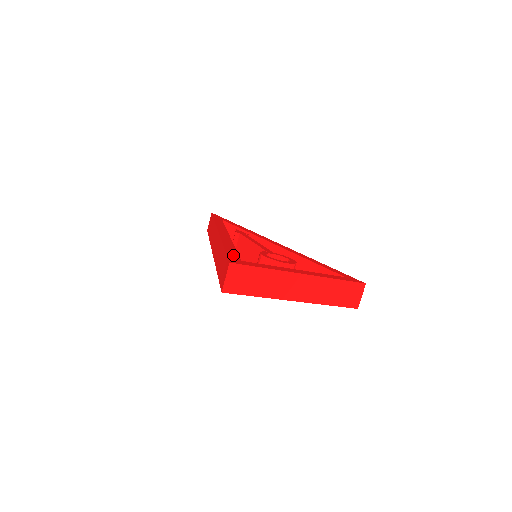
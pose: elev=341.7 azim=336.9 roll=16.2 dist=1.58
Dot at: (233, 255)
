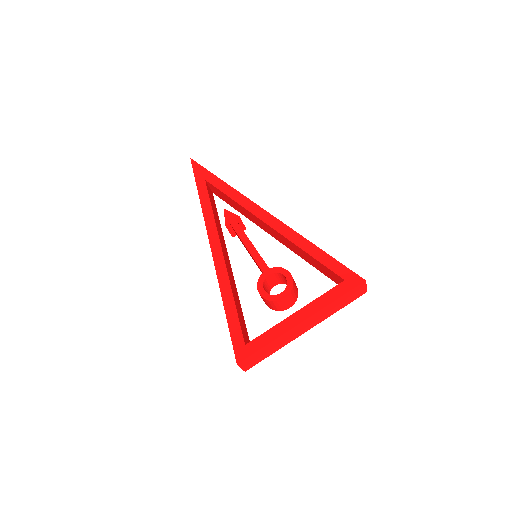
Dot at: (236, 333)
